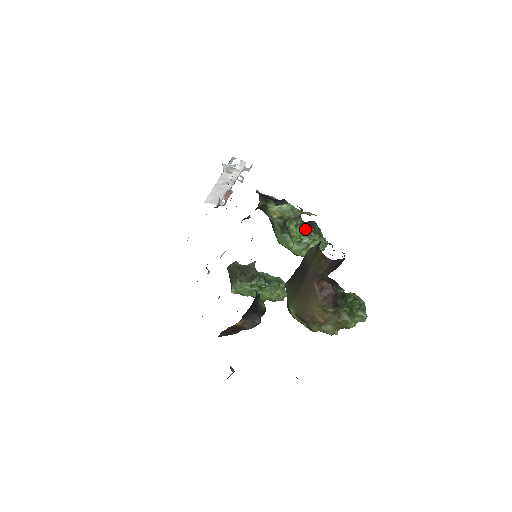
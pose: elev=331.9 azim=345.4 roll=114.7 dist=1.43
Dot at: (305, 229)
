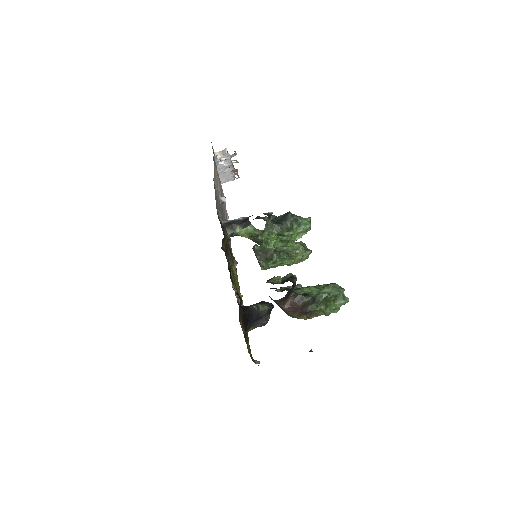
Dot at: (279, 231)
